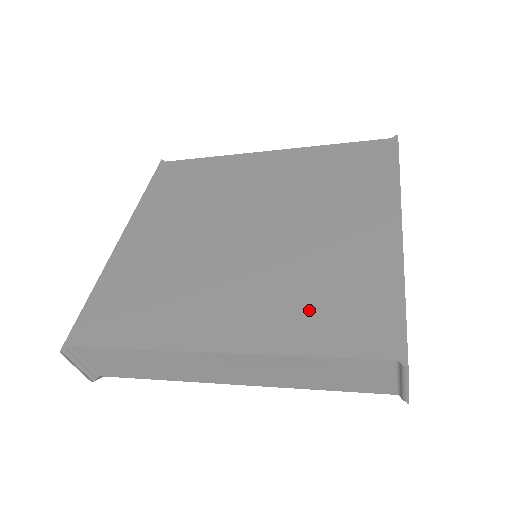
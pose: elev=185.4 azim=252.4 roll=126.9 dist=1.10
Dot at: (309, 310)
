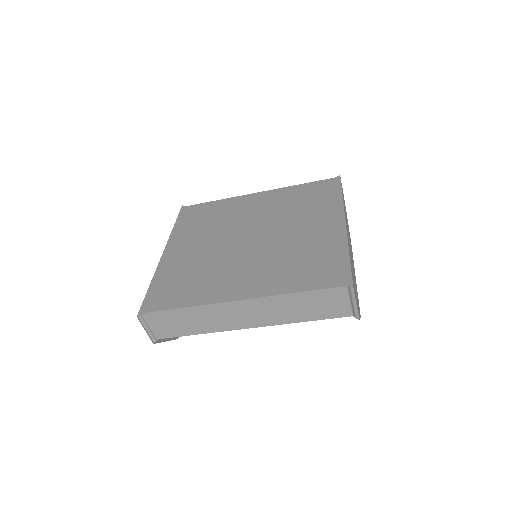
Dot at: (294, 271)
